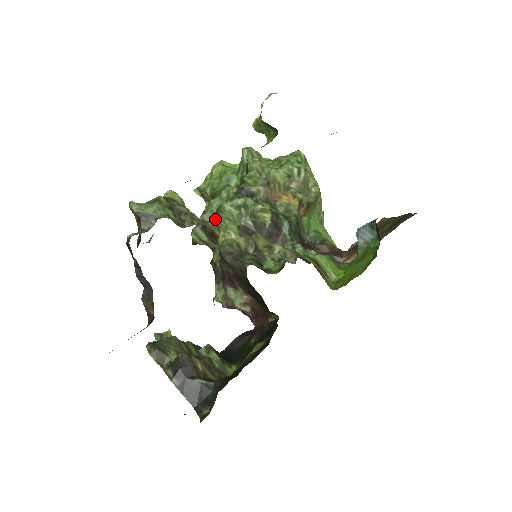
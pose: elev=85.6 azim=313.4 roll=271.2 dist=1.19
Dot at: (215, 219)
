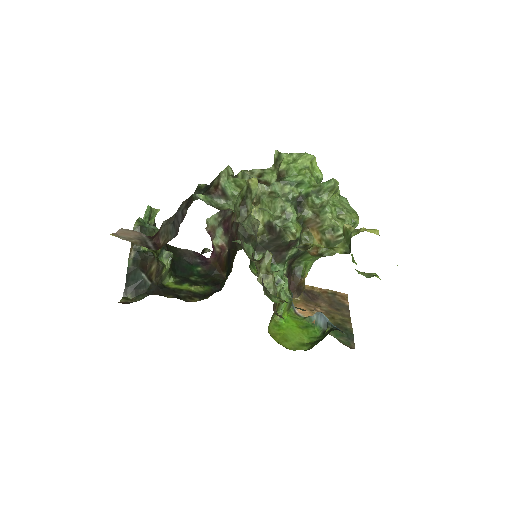
Dot at: (263, 198)
